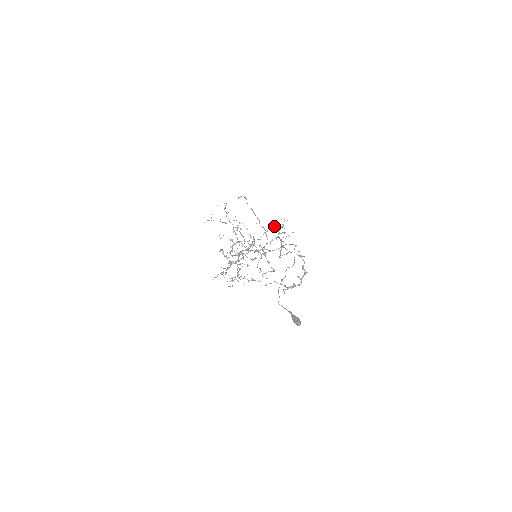
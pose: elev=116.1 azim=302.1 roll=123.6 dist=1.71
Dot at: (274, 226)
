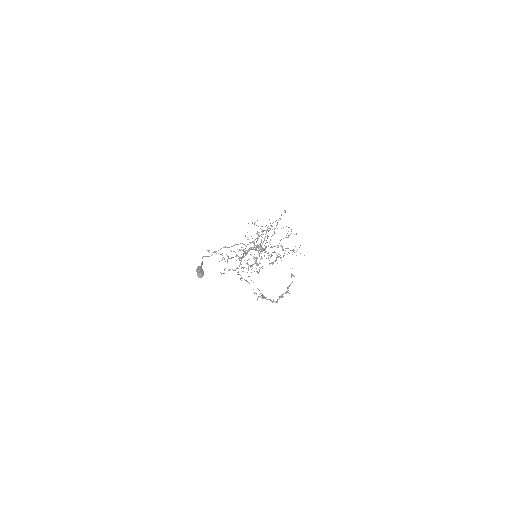
Dot at: (297, 249)
